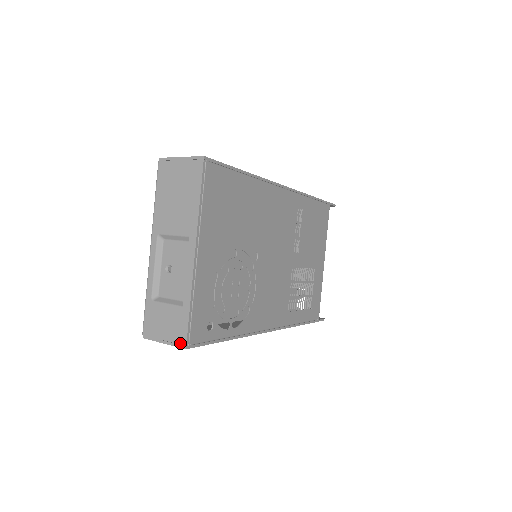
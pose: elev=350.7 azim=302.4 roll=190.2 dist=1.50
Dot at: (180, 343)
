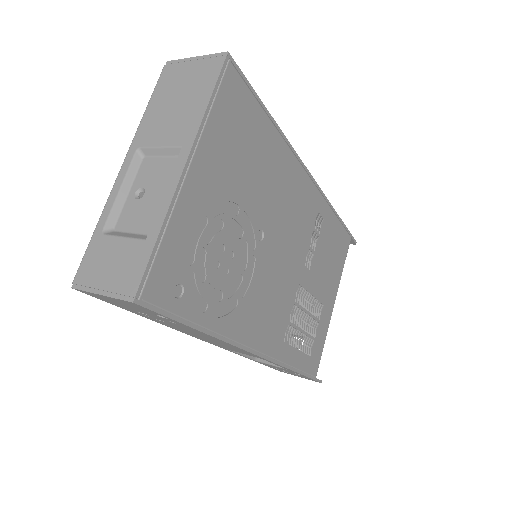
Dot at: (126, 293)
